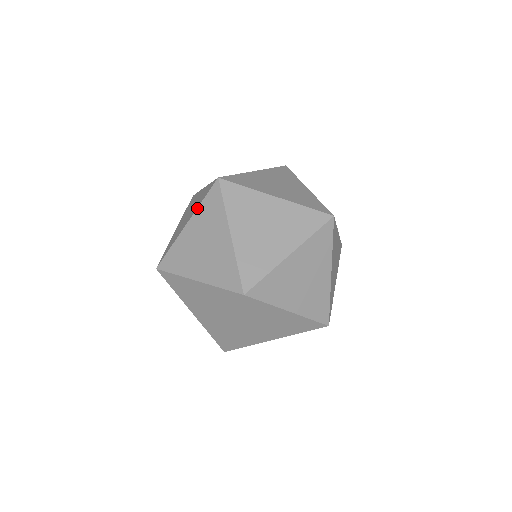
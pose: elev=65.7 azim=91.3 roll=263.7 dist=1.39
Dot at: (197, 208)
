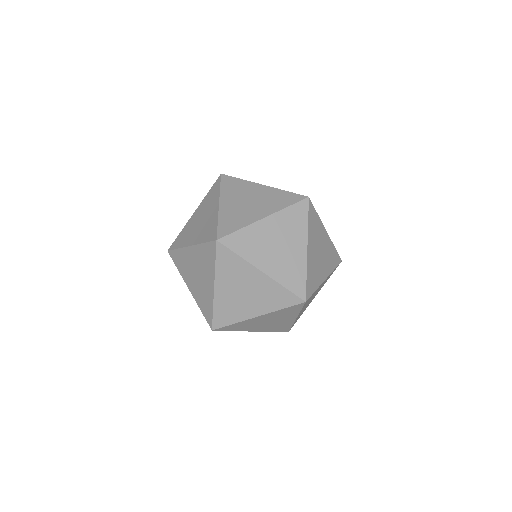
Dot at: occluded
